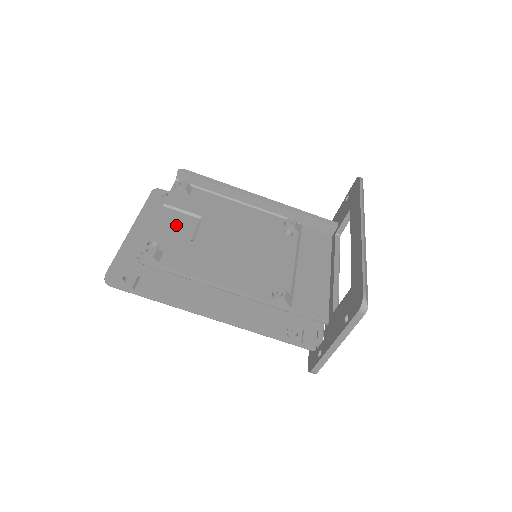
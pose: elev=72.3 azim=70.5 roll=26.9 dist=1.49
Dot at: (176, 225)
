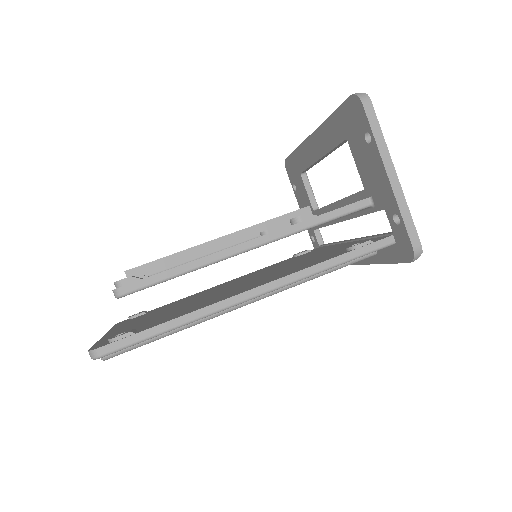
Dot at: occluded
